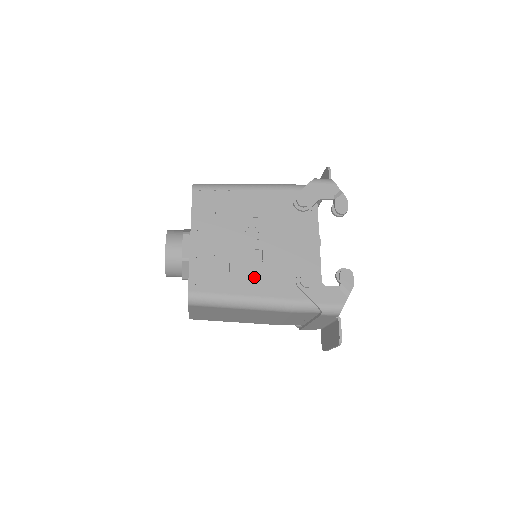
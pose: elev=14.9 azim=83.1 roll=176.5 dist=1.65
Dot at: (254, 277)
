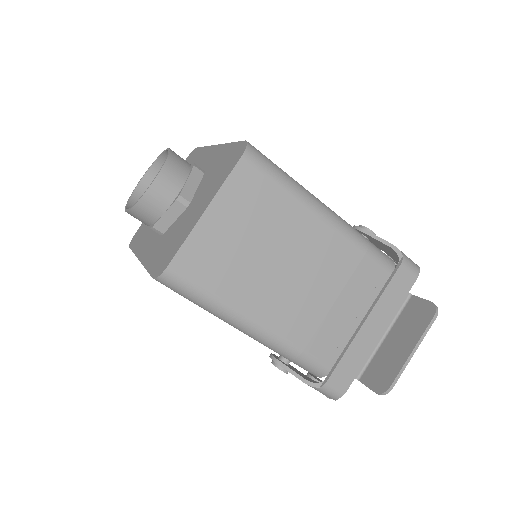
Dot at: occluded
